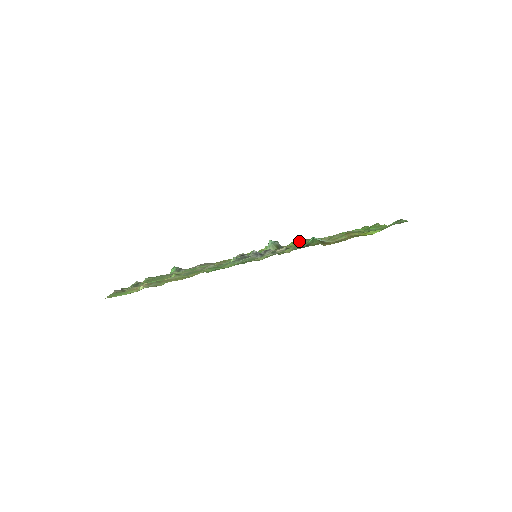
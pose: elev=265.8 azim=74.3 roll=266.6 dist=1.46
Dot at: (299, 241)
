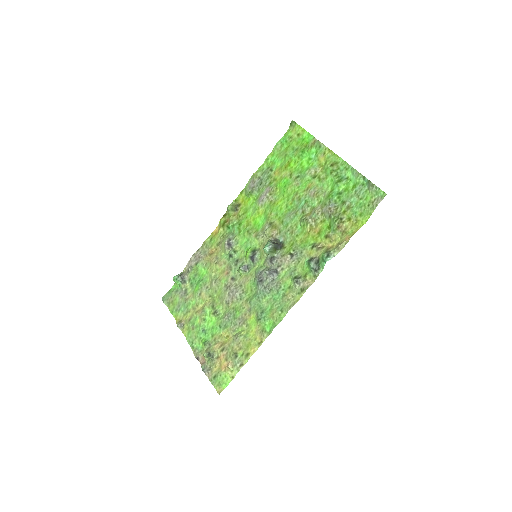
Dot at: (263, 200)
